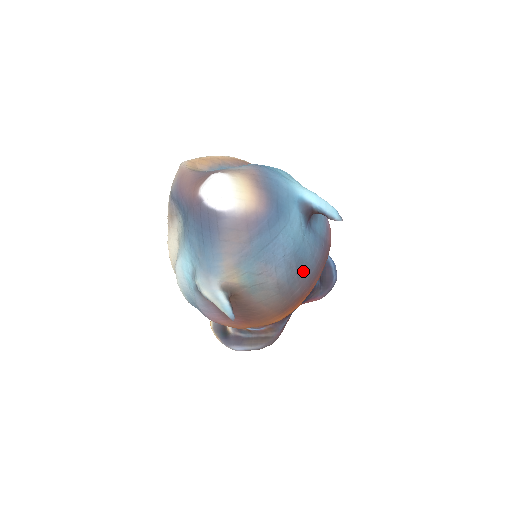
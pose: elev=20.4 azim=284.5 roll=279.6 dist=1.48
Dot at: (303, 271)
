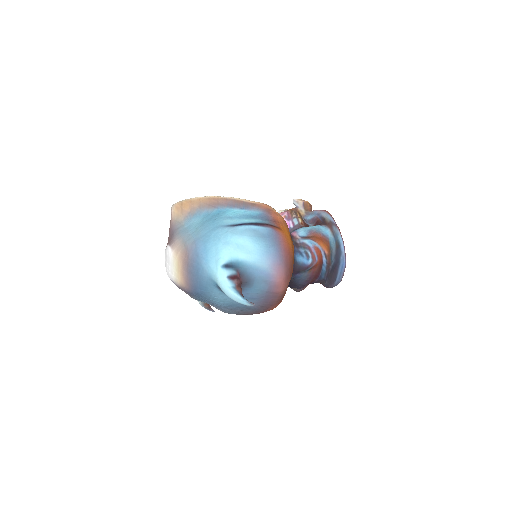
Dot at: (245, 310)
